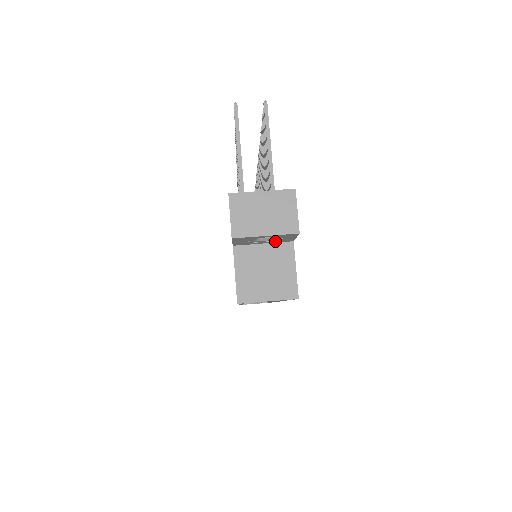
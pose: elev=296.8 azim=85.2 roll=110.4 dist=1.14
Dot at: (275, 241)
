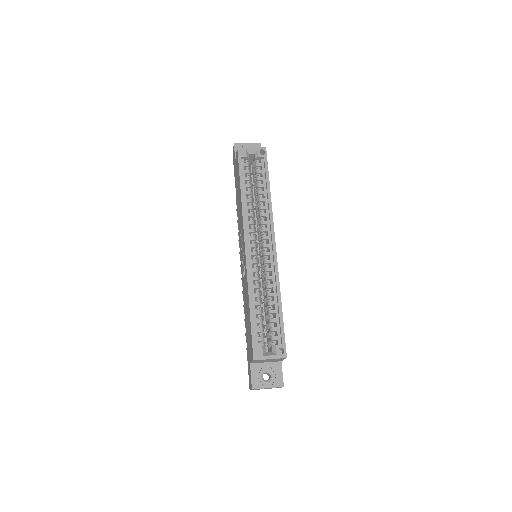
Dot at: occluded
